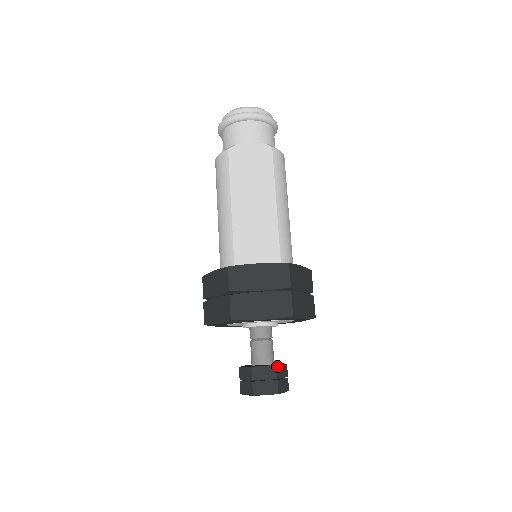
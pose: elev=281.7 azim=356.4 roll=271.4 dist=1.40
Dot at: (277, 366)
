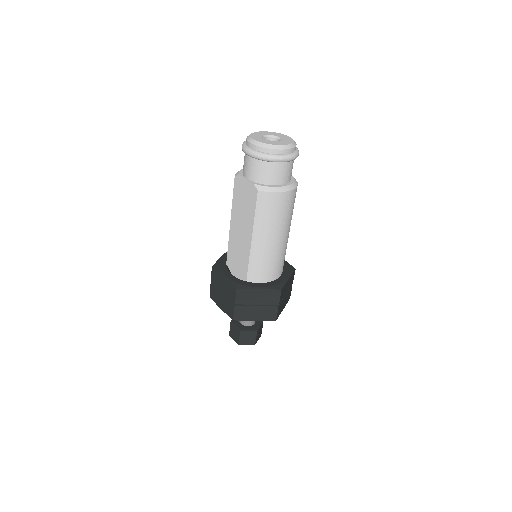
Dot at: (241, 331)
